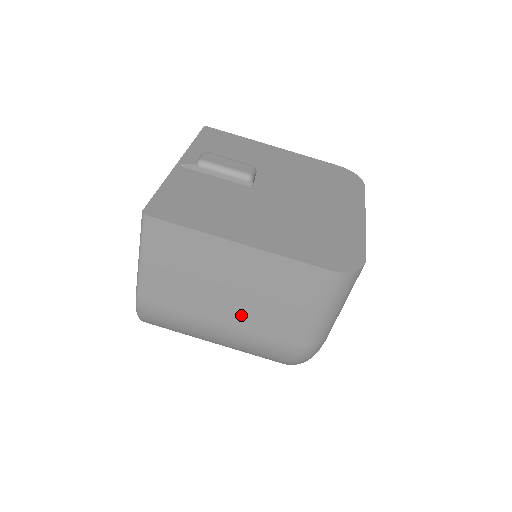
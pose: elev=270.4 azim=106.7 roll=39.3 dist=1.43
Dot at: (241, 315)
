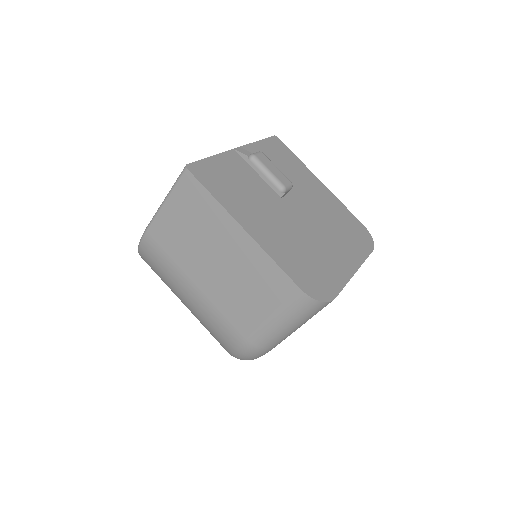
Dot at: (215, 289)
